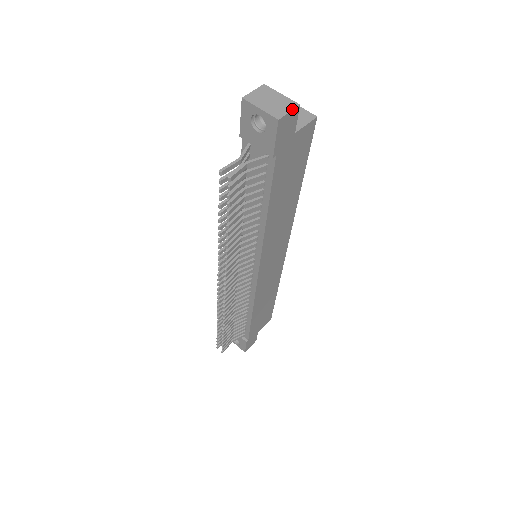
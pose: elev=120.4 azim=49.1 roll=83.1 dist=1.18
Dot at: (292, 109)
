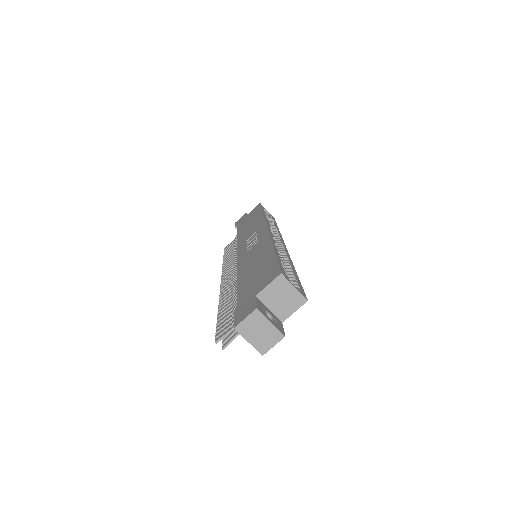
Dot at: occluded
